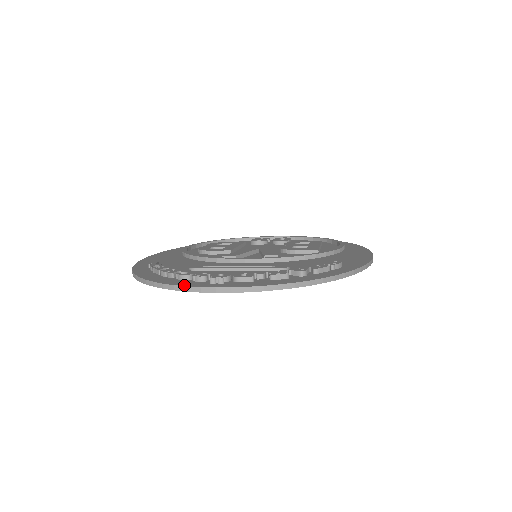
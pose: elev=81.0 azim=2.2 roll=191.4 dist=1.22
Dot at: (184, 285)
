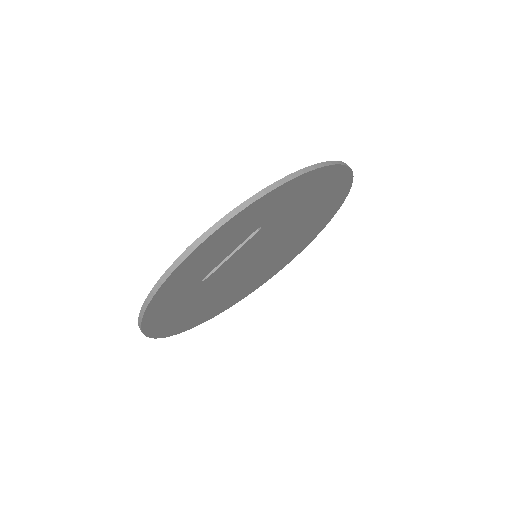
Dot at: (167, 271)
